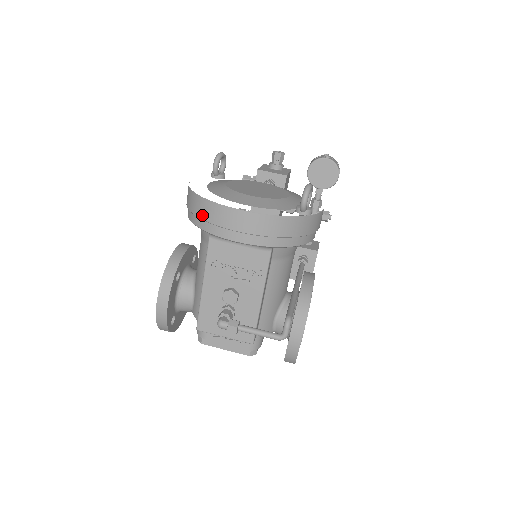
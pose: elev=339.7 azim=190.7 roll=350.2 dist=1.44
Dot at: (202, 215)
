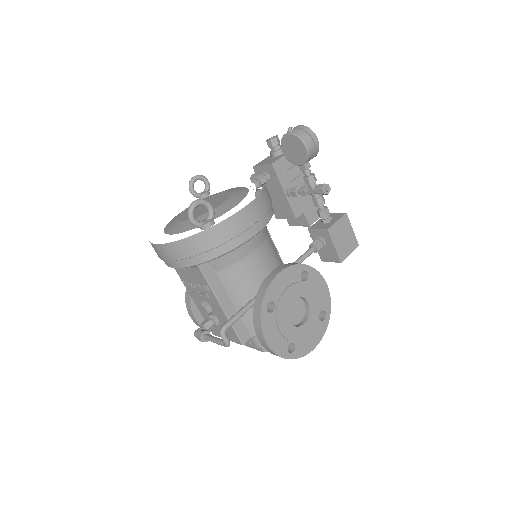
Dot at: occluded
